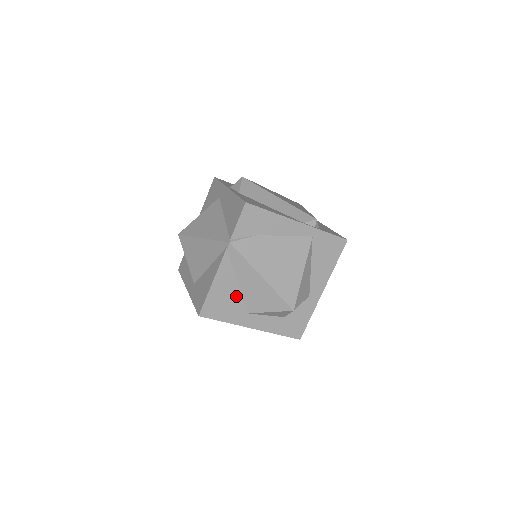
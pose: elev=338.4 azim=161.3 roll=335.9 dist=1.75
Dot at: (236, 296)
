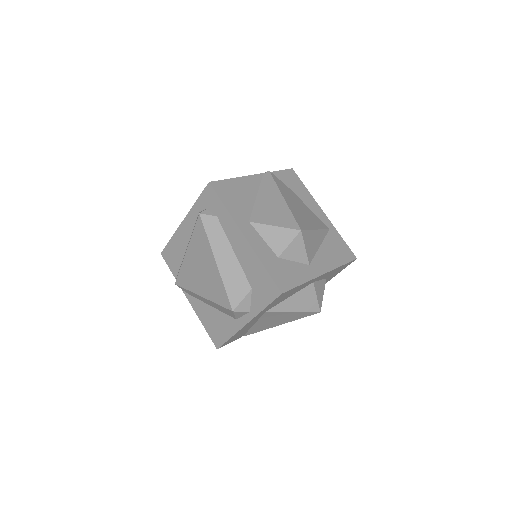
Dot at: (249, 202)
